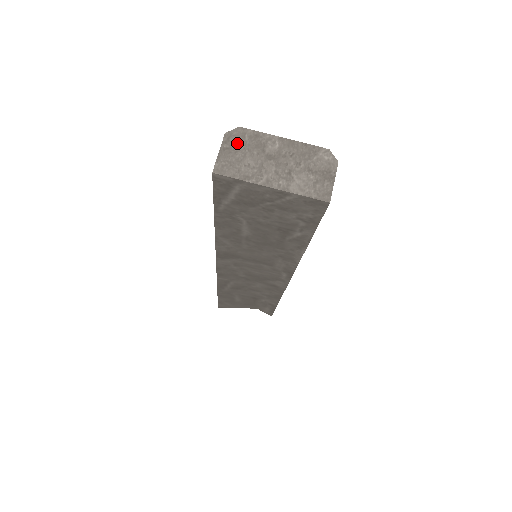
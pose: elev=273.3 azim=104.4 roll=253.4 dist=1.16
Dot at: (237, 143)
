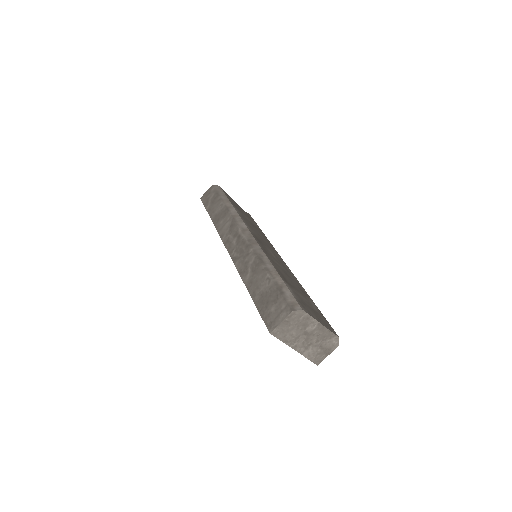
Dot at: (294, 320)
